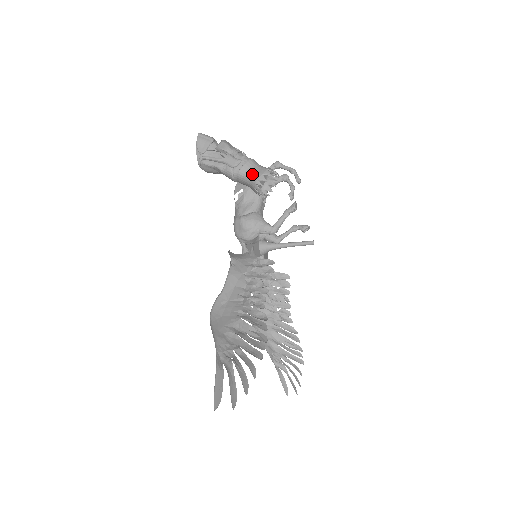
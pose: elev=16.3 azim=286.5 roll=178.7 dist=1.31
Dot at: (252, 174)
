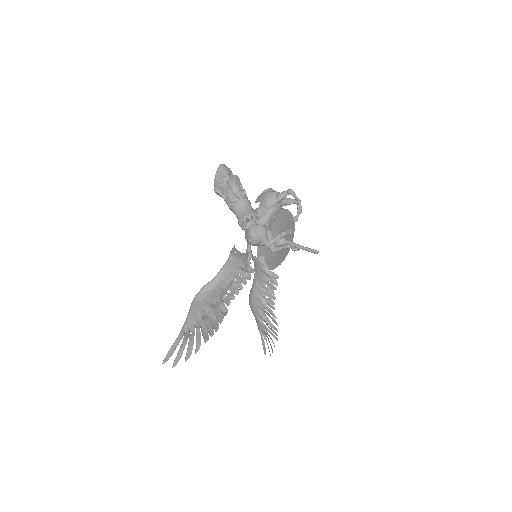
Dot at: (240, 213)
